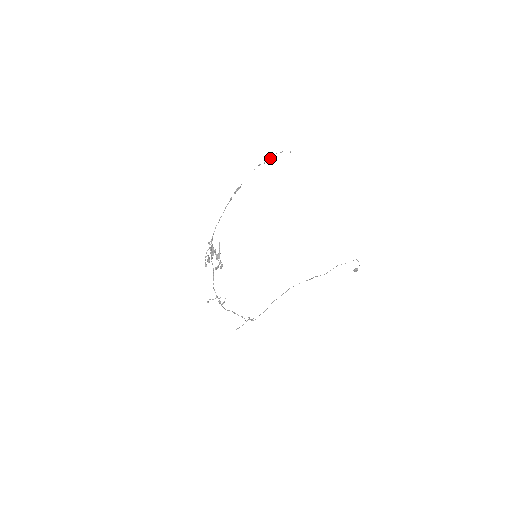
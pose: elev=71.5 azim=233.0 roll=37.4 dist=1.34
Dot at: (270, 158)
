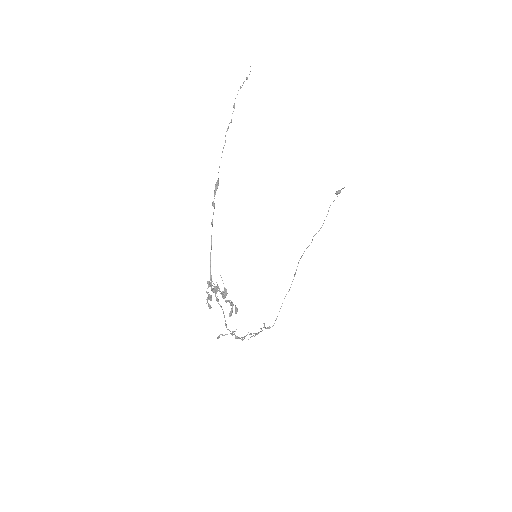
Dot at: occluded
